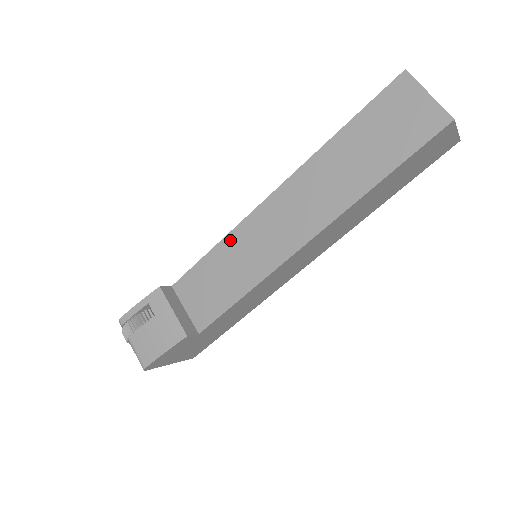
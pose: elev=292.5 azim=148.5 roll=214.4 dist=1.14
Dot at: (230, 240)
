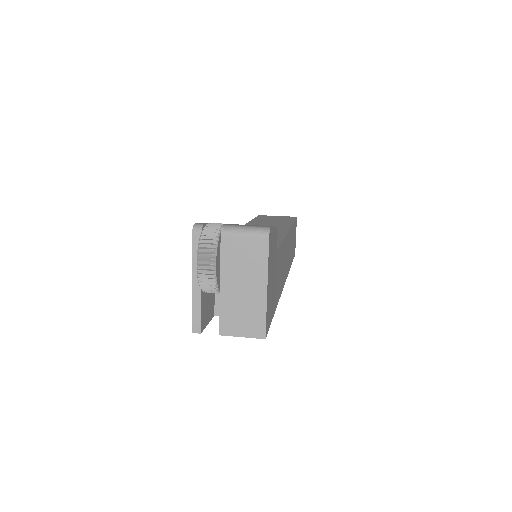
Dot at: occluded
